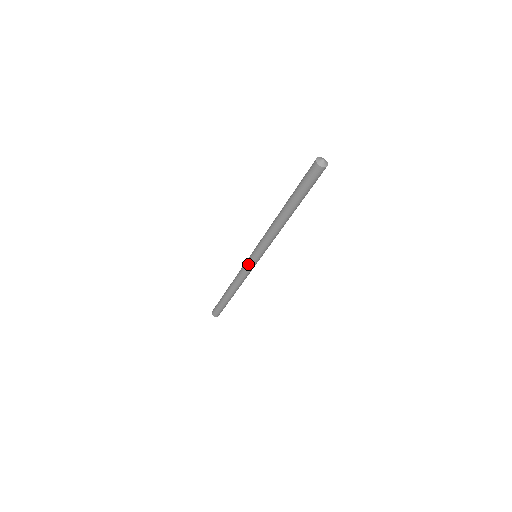
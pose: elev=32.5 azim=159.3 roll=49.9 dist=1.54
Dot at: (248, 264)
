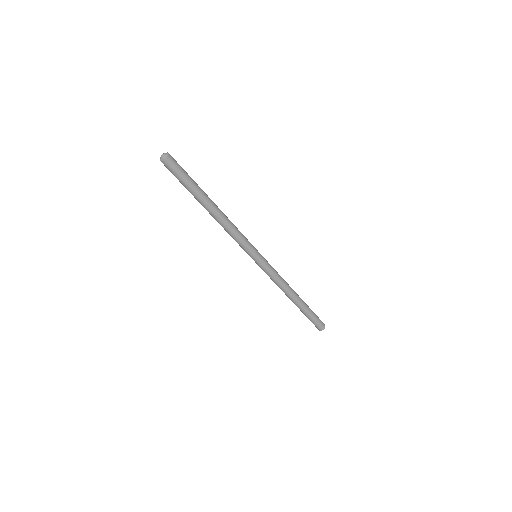
Dot at: (259, 266)
